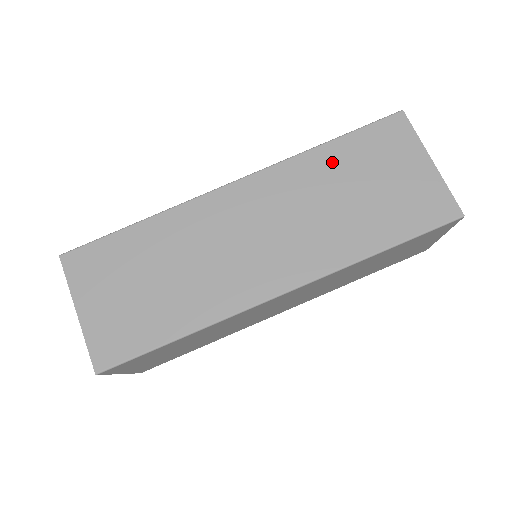
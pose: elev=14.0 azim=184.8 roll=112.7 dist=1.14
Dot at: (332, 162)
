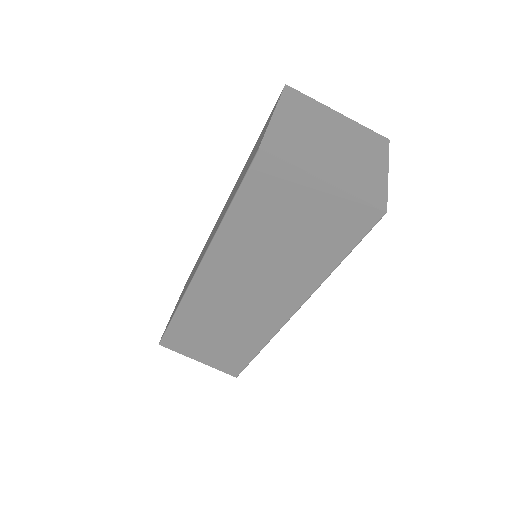
Dot at: (245, 227)
